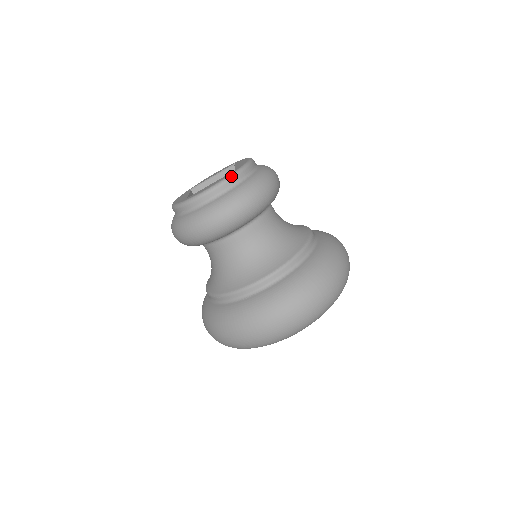
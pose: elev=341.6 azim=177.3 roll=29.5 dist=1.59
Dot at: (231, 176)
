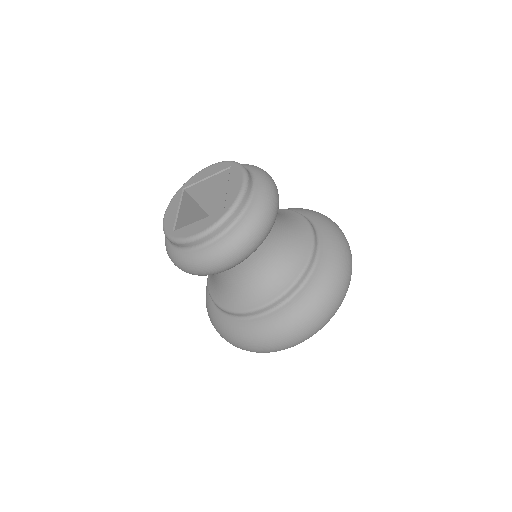
Dot at: (219, 224)
